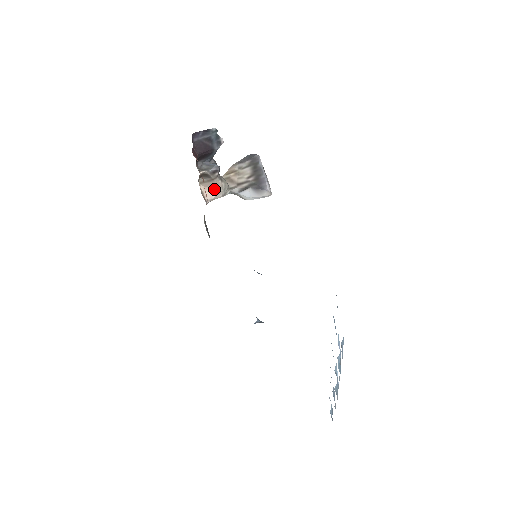
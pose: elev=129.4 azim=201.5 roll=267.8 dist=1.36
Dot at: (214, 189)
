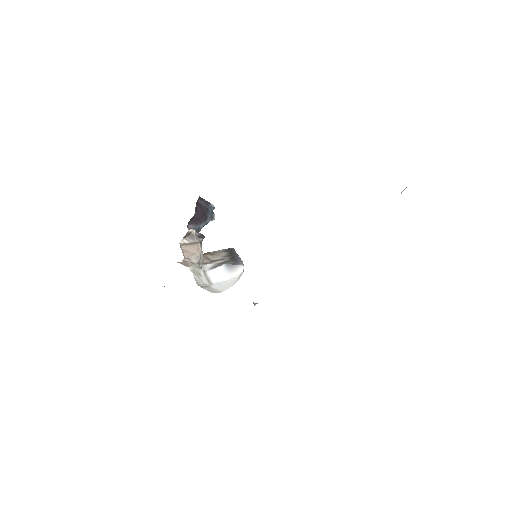
Dot at: (192, 253)
